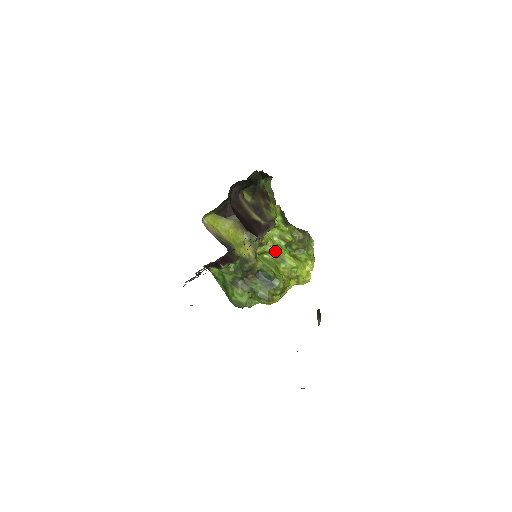
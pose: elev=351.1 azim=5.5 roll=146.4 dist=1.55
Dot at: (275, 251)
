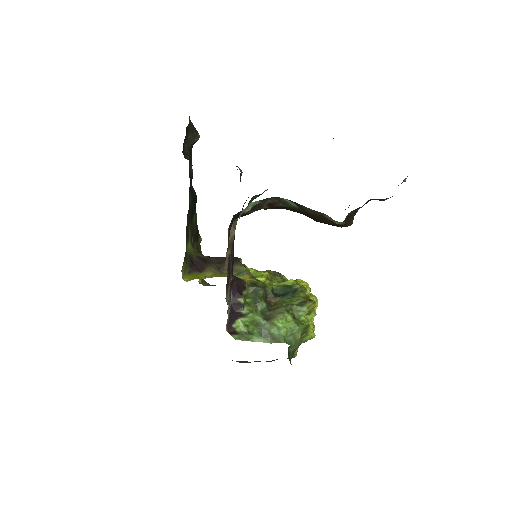
Dot at: (266, 282)
